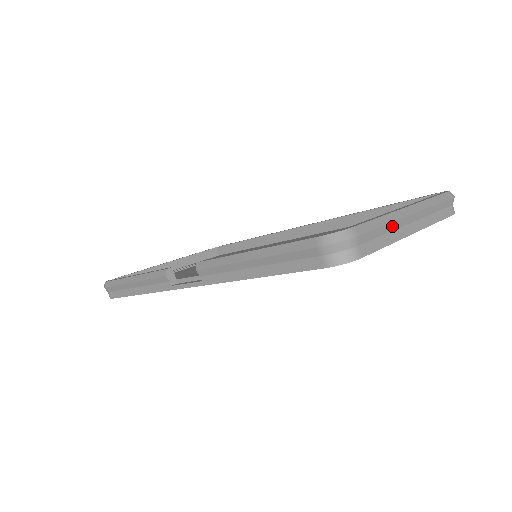
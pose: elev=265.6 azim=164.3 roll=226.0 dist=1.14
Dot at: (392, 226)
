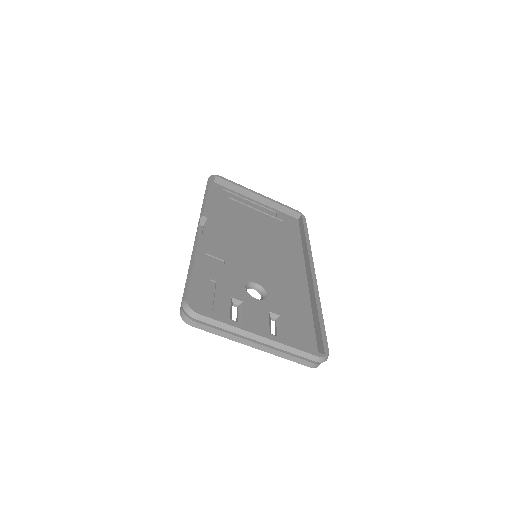
Dot at: (232, 333)
